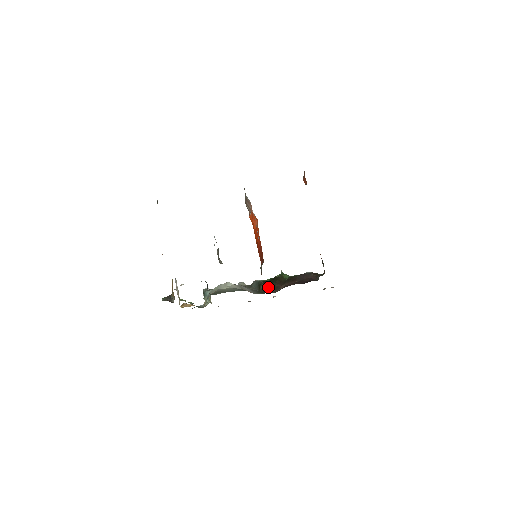
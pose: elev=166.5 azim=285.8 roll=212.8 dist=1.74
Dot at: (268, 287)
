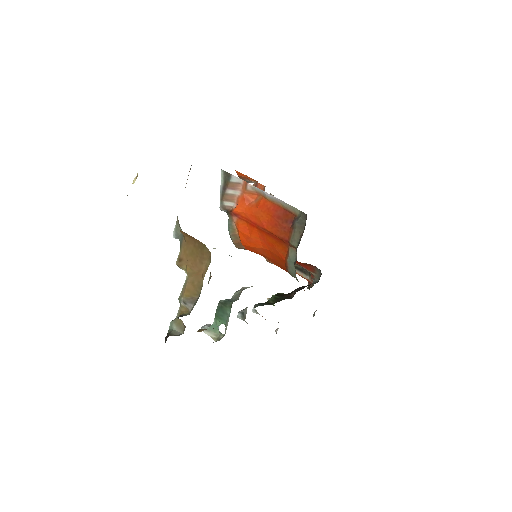
Dot at: (279, 297)
